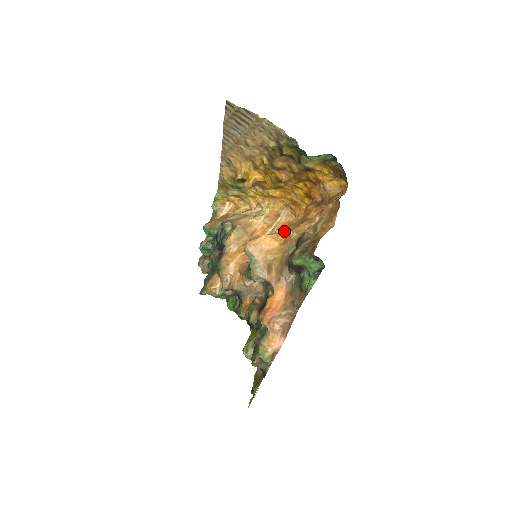
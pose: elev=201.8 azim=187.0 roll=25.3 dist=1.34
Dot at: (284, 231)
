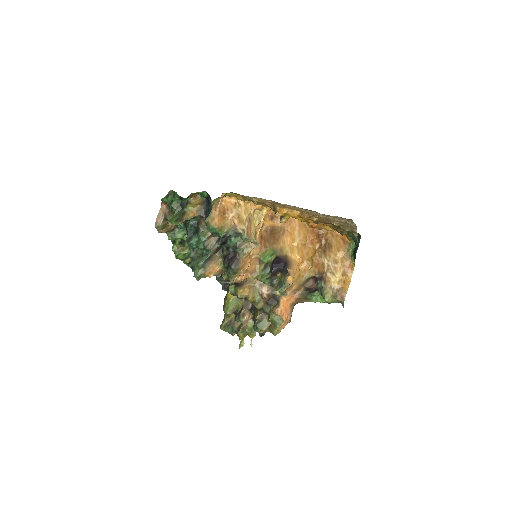
Dot at: (302, 261)
